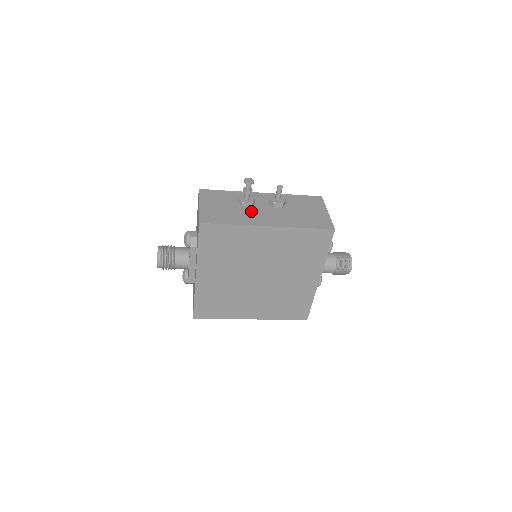
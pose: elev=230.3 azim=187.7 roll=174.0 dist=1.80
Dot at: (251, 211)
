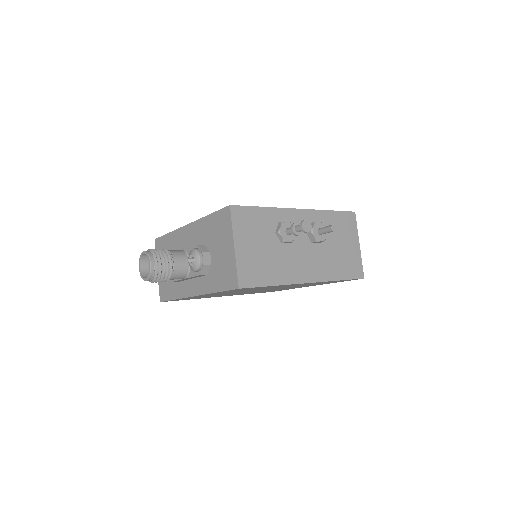
Dot at: (291, 253)
